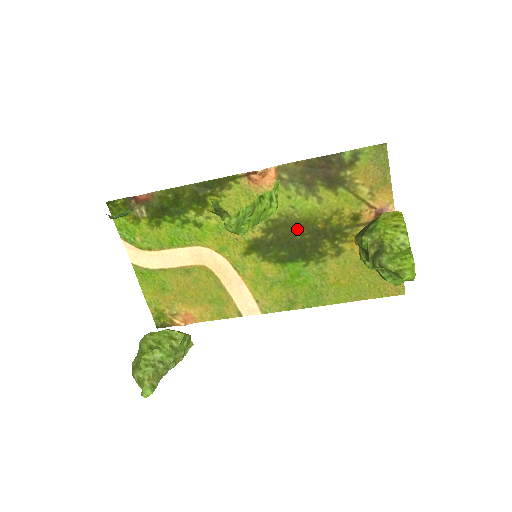
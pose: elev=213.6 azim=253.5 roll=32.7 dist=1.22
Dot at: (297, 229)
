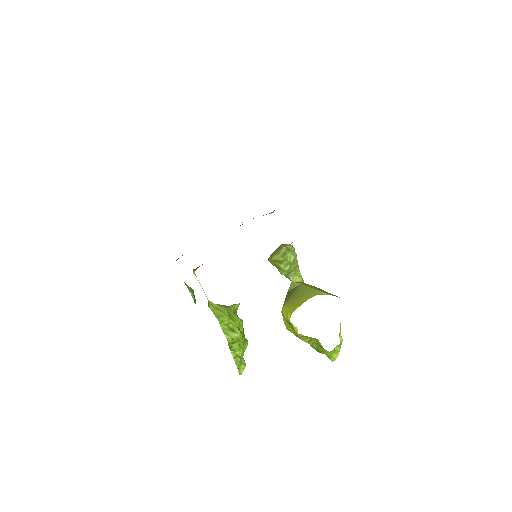
Dot at: occluded
